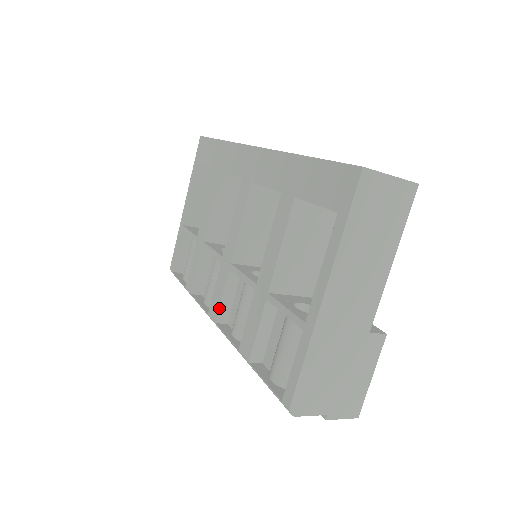
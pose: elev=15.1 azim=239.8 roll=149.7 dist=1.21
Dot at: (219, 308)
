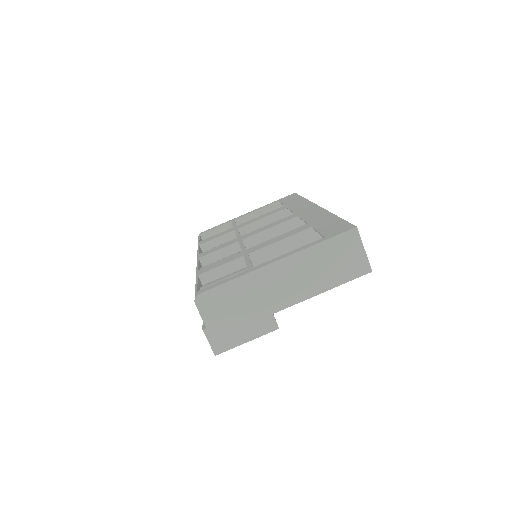
Dot at: (210, 253)
